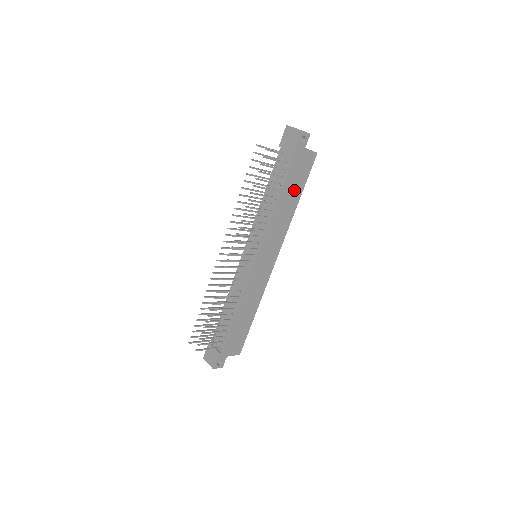
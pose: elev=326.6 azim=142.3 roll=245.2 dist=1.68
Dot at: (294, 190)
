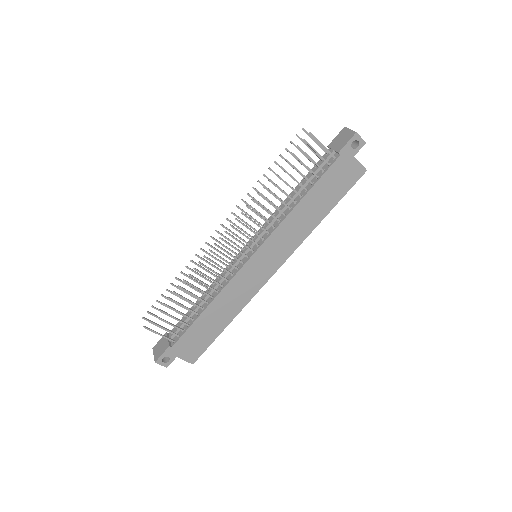
Dot at: (325, 199)
